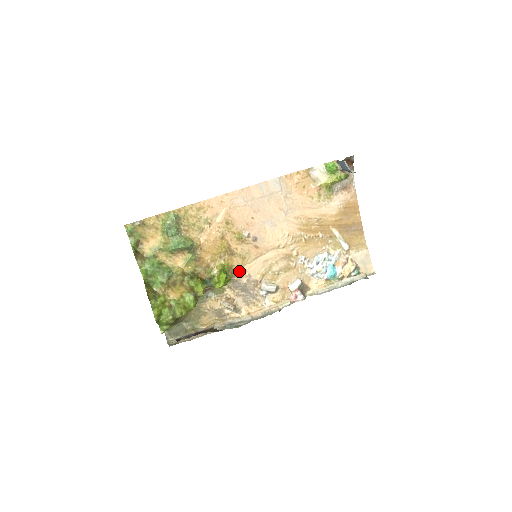
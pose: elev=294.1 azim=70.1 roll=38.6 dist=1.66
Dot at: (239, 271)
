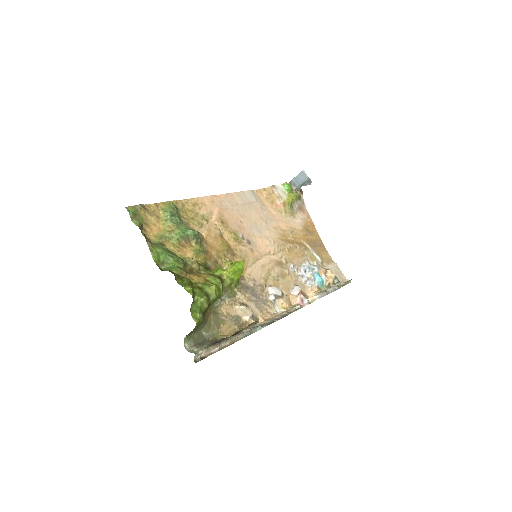
Dot at: (243, 274)
